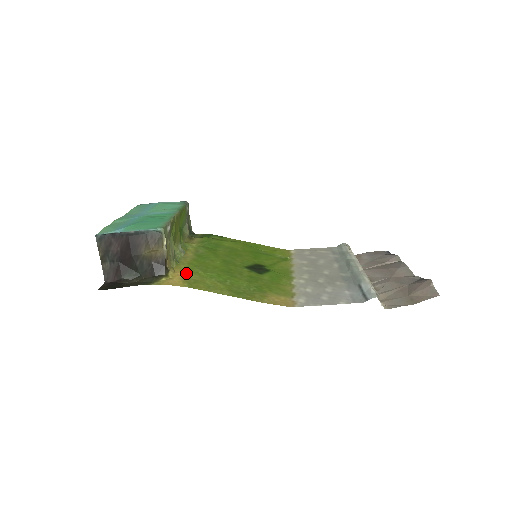
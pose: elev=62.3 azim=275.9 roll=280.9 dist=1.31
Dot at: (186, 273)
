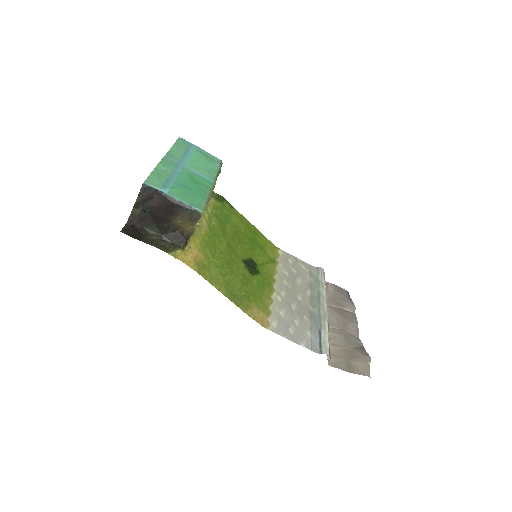
Dot at: (199, 252)
